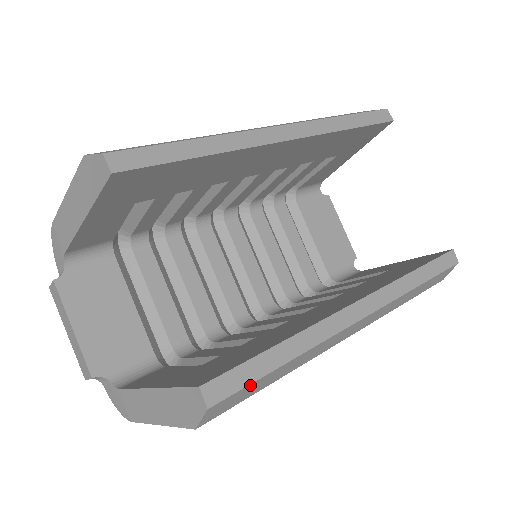
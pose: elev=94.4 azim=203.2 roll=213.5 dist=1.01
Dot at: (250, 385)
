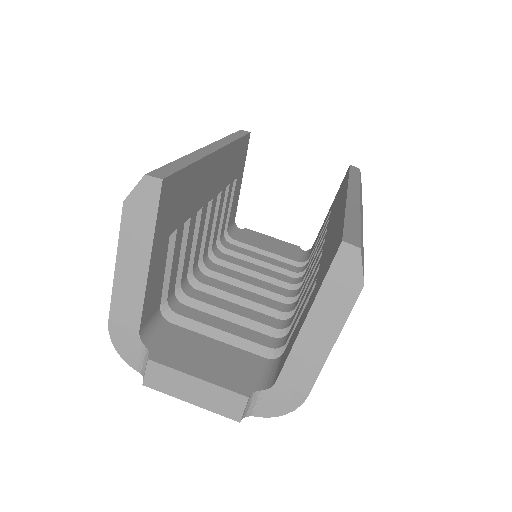
Dot at: (360, 236)
